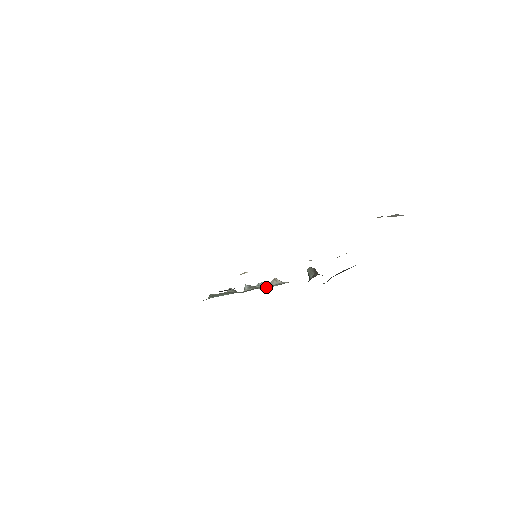
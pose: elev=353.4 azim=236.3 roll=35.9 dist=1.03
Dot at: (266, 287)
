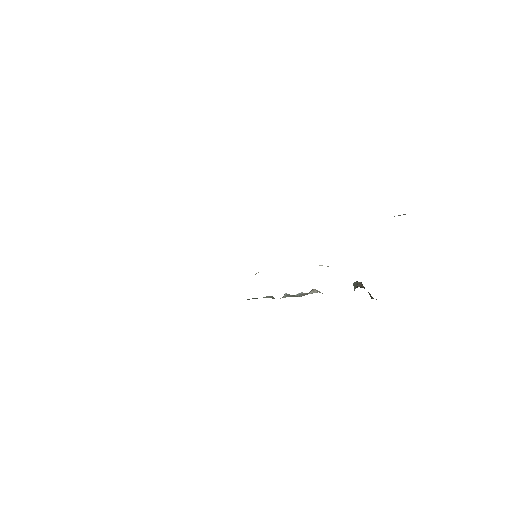
Dot at: occluded
